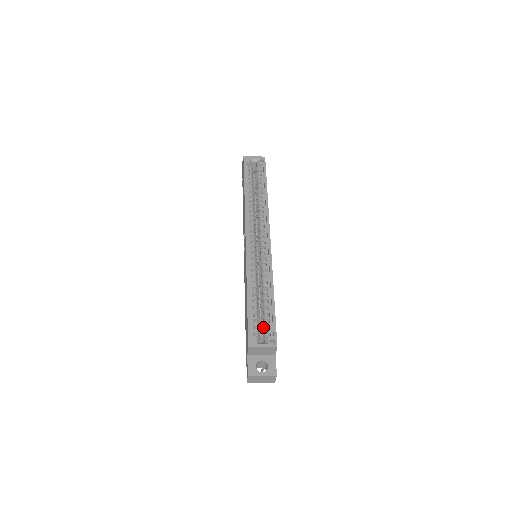
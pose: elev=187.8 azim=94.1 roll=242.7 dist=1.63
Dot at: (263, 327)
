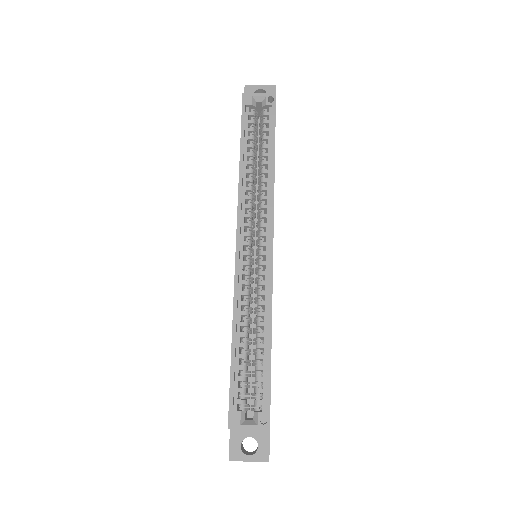
Dot at: occluded
